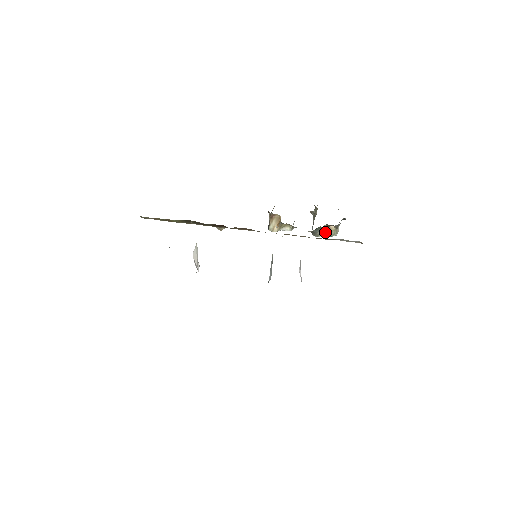
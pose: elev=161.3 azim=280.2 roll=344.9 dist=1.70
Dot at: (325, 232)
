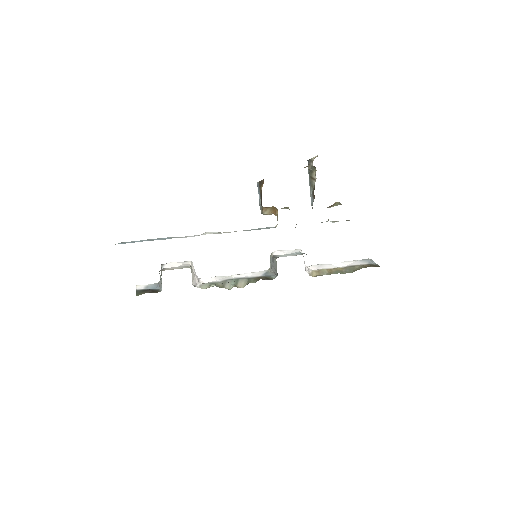
Dot at: (327, 207)
